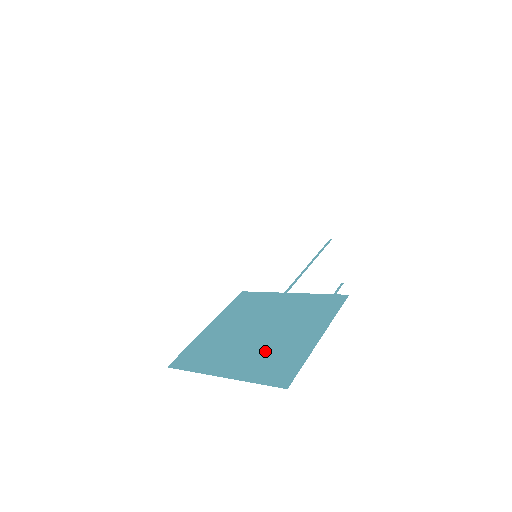
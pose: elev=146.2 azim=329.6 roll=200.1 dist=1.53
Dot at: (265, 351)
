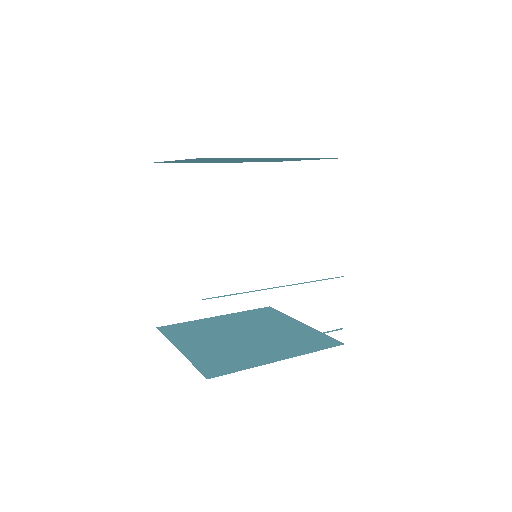
Dot at: (228, 349)
